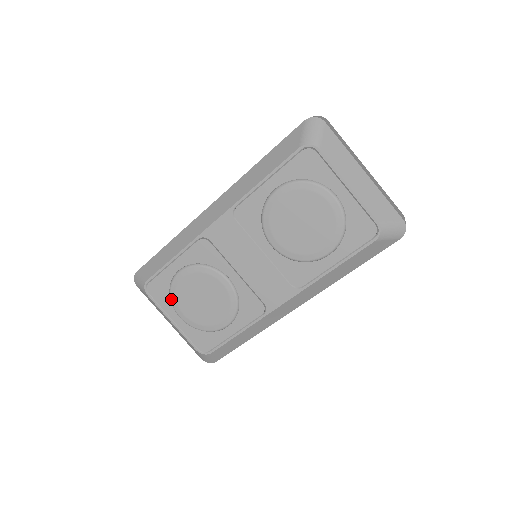
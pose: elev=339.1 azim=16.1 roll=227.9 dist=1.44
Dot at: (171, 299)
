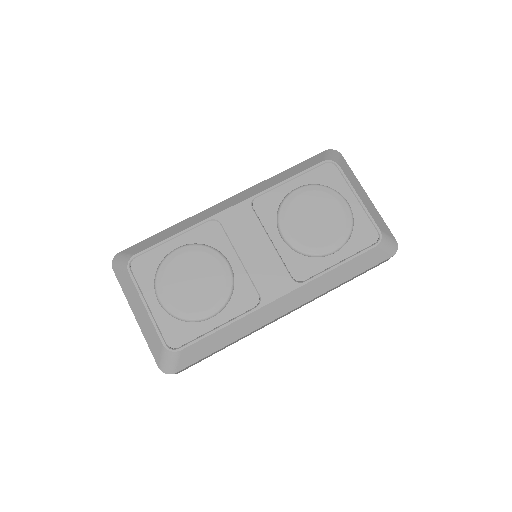
Dot at: (157, 277)
